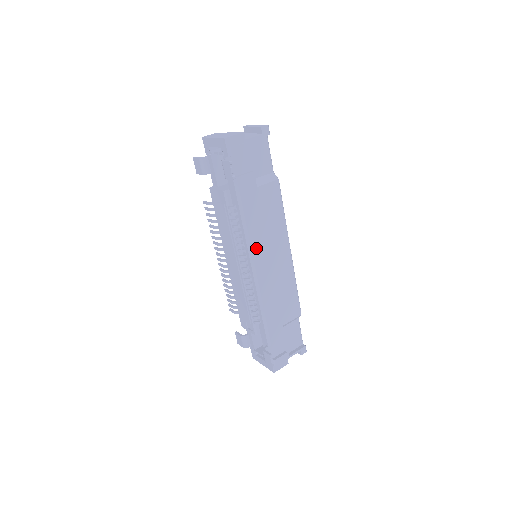
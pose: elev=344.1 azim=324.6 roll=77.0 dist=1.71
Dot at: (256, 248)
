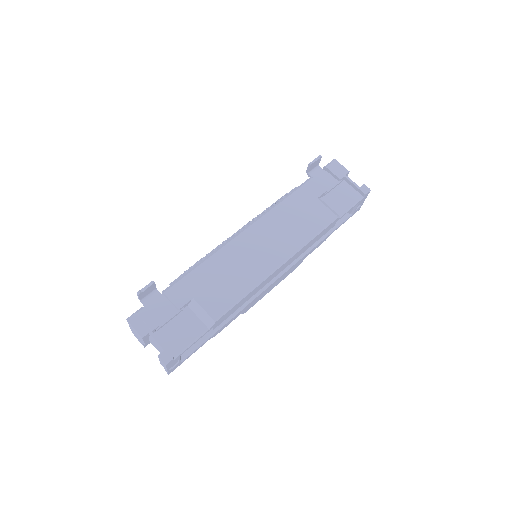
Dot at: (265, 222)
